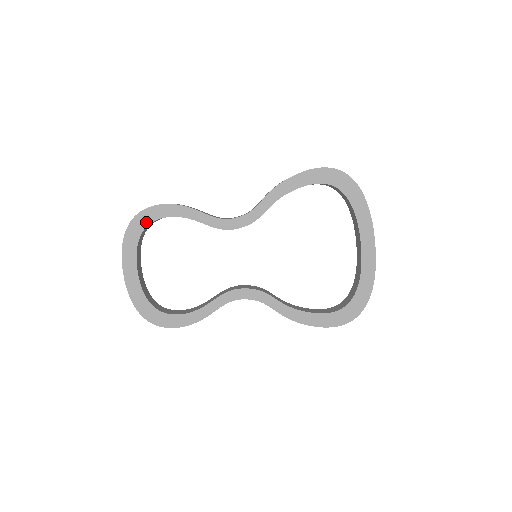
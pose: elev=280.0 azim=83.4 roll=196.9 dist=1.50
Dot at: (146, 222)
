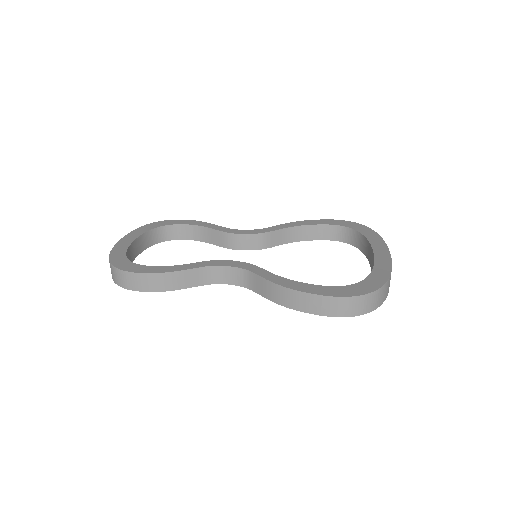
Dot at: (165, 224)
